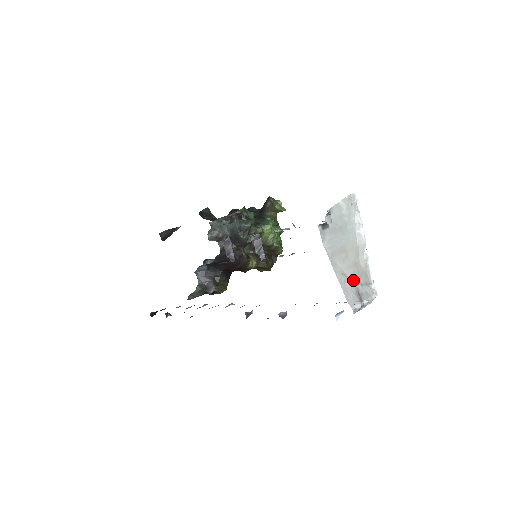
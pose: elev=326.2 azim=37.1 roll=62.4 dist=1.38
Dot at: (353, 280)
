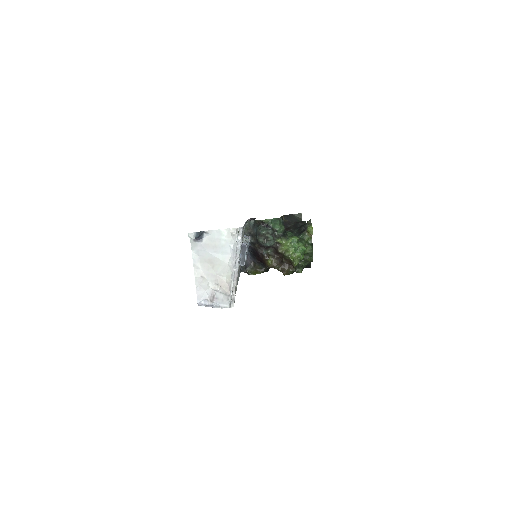
Dot at: (212, 285)
